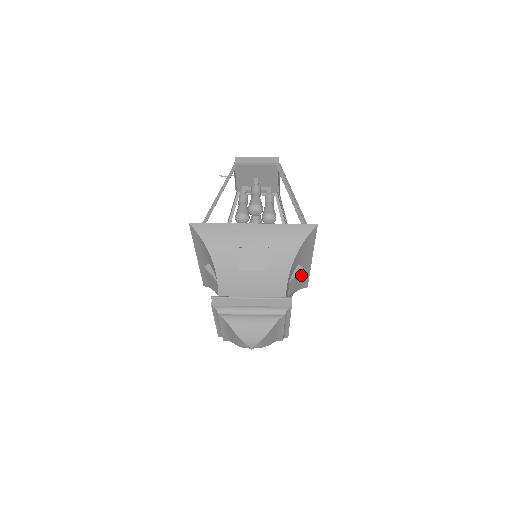
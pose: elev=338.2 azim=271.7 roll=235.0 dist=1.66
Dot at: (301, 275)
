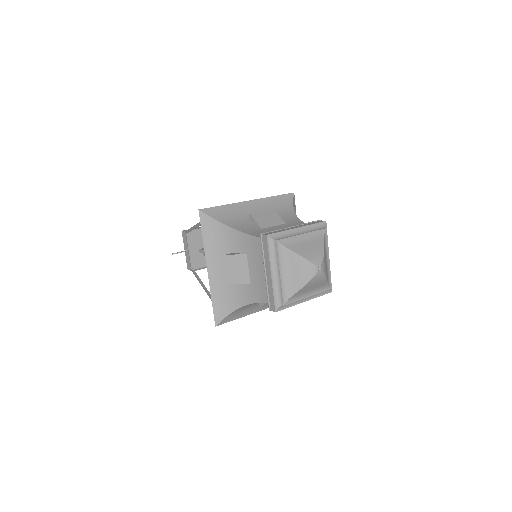
Dot at: occluded
